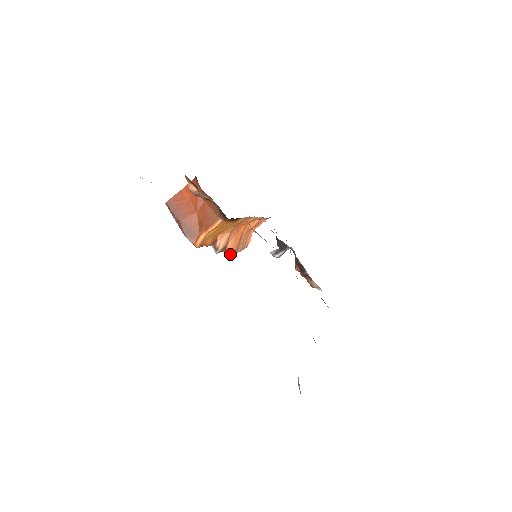
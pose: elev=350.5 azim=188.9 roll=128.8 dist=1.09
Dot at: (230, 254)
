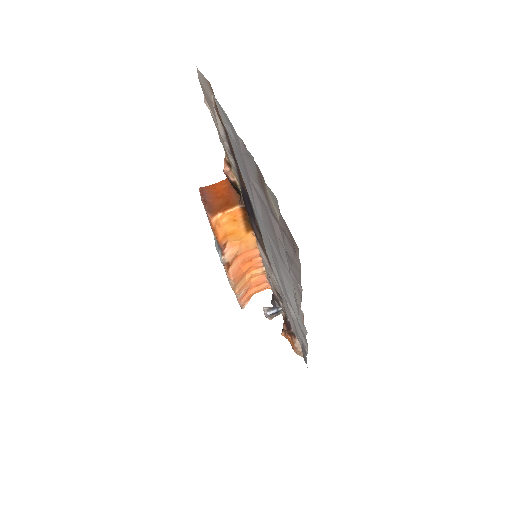
Dot at: (230, 277)
